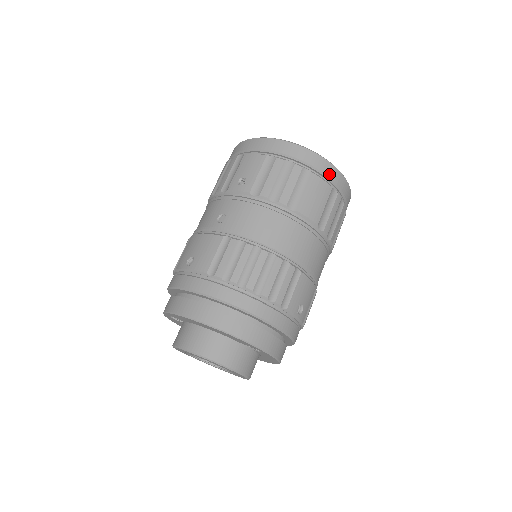
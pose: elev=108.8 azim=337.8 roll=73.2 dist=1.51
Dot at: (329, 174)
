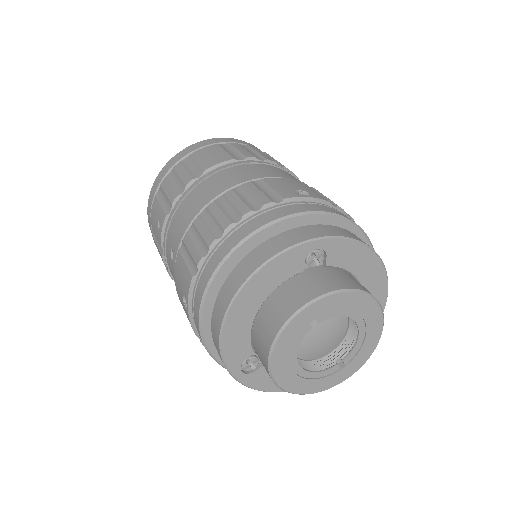
Dot at: (205, 145)
